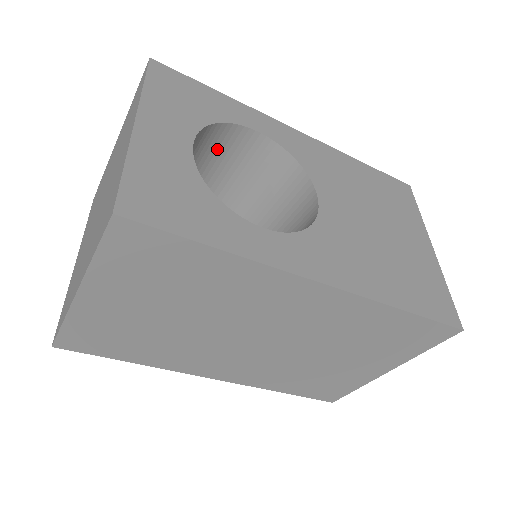
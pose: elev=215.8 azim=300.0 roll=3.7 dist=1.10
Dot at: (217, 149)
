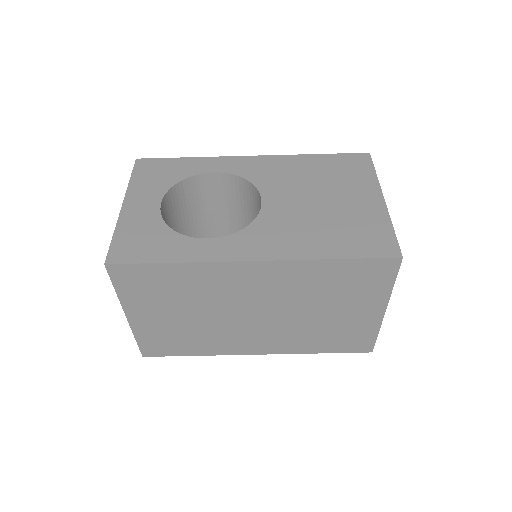
Dot at: (197, 195)
